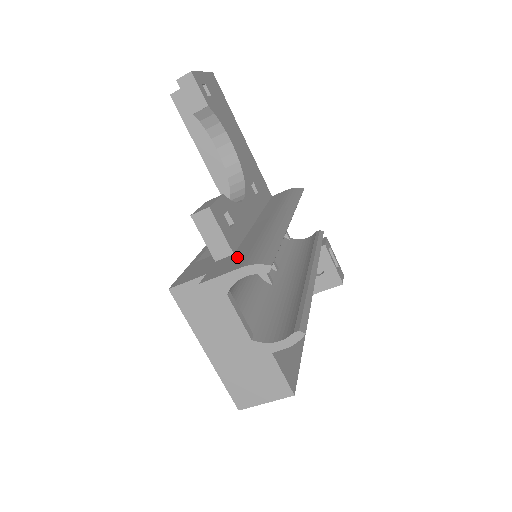
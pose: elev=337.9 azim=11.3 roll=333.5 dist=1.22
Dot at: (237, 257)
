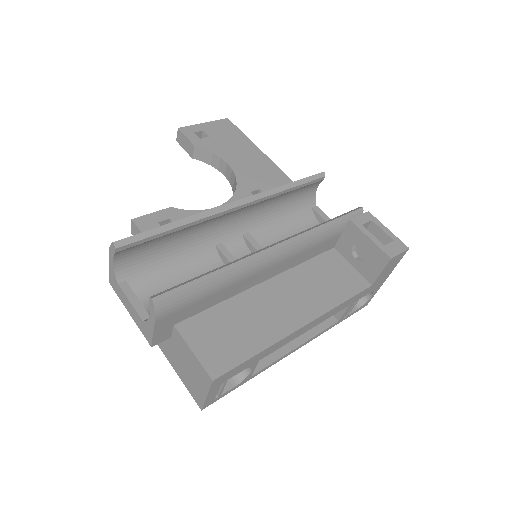
Dot at: occluded
